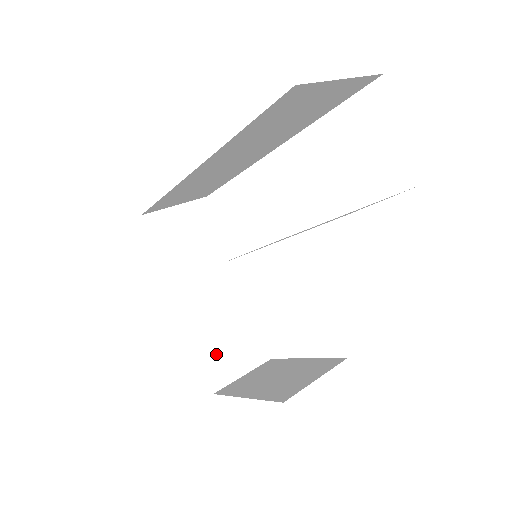
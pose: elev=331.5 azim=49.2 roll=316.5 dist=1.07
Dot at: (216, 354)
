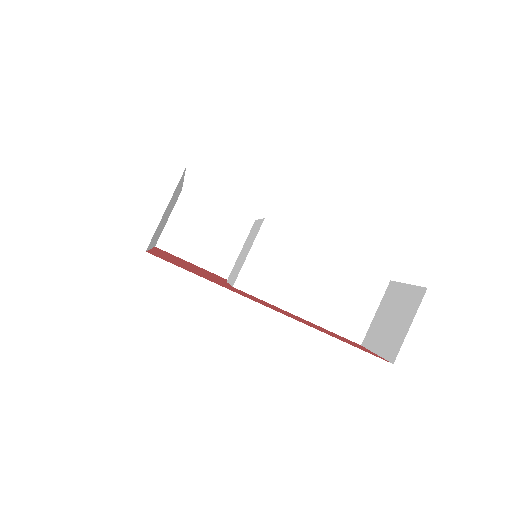
Dot at: occluded
